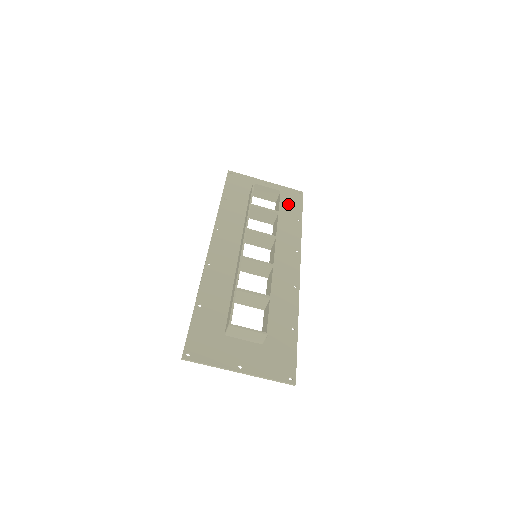
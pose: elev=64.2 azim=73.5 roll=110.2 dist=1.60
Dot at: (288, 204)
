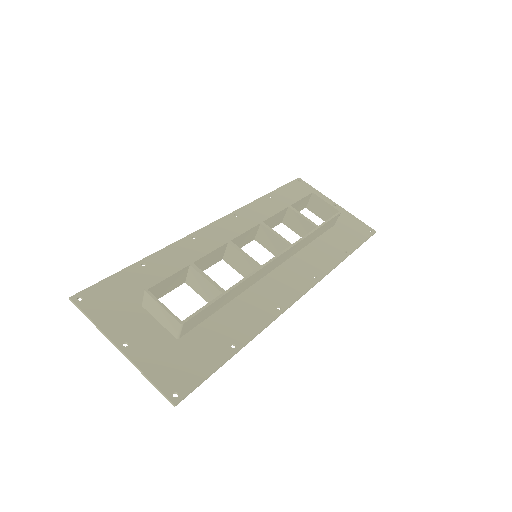
Dot at: (345, 233)
